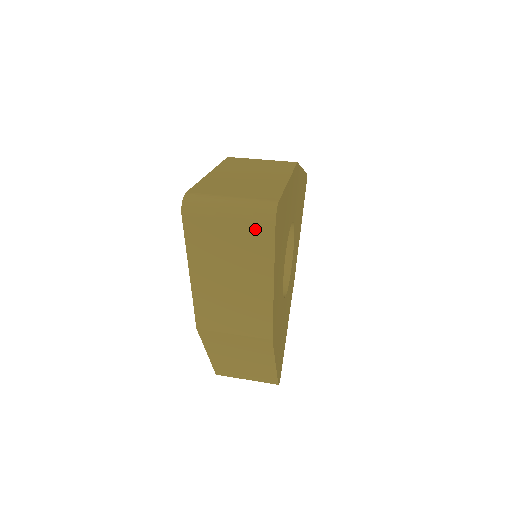
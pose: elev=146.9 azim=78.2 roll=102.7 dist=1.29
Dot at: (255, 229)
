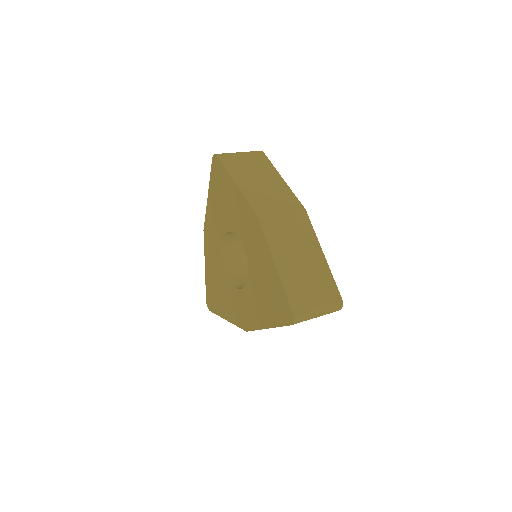
Dot at: occluded
